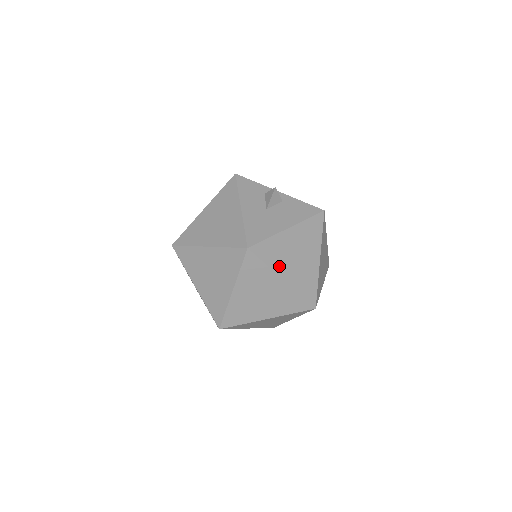
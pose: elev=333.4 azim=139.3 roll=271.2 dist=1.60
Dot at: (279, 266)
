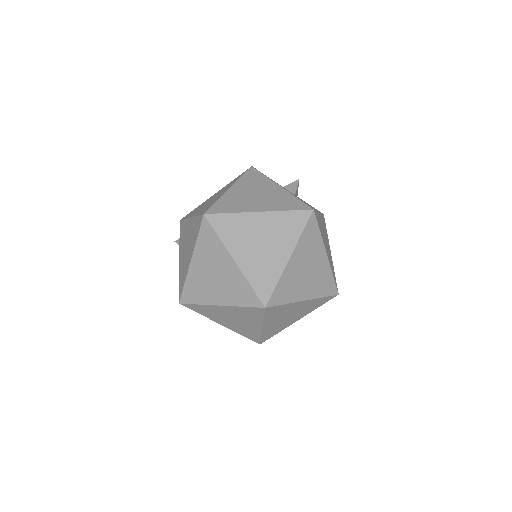
Dot at: (323, 240)
